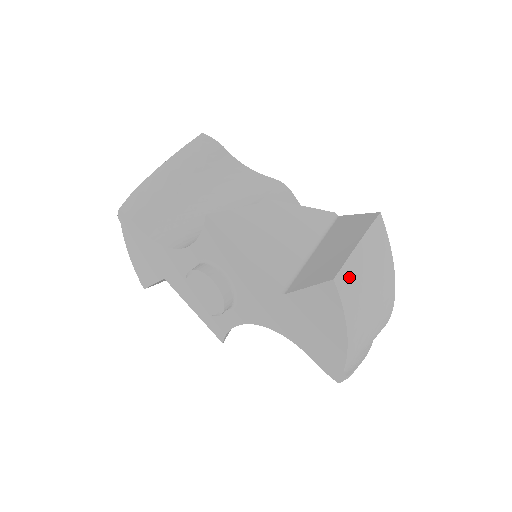
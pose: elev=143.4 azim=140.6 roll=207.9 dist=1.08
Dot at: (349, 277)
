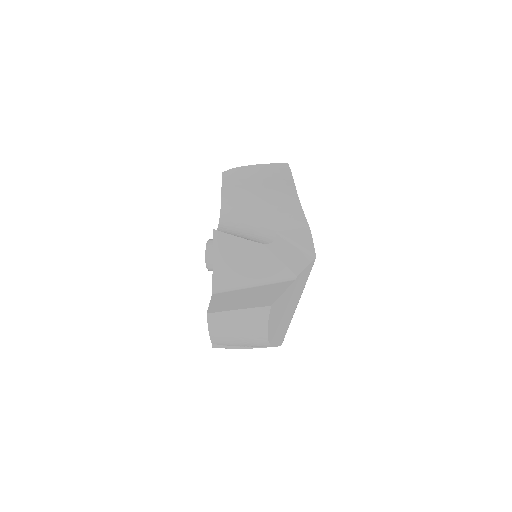
Dot at: (220, 318)
